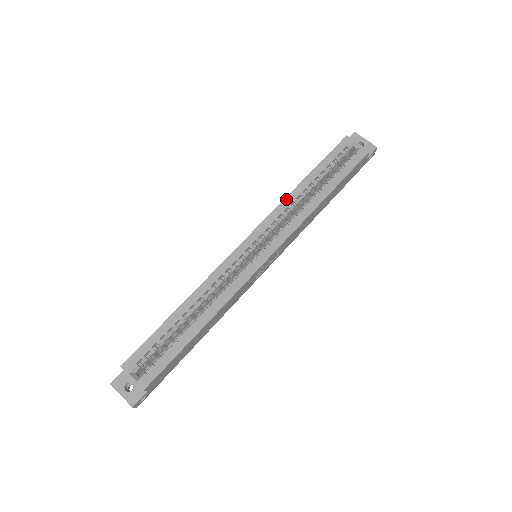
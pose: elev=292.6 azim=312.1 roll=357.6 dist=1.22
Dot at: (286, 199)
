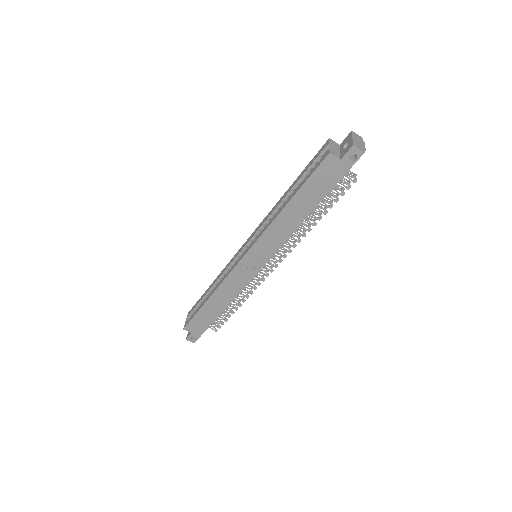
Dot at: (273, 208)
